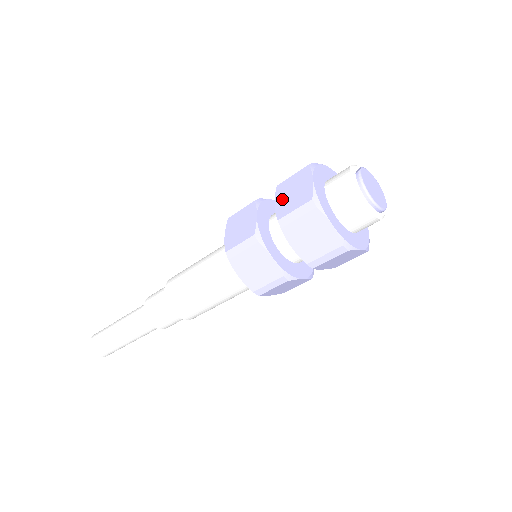
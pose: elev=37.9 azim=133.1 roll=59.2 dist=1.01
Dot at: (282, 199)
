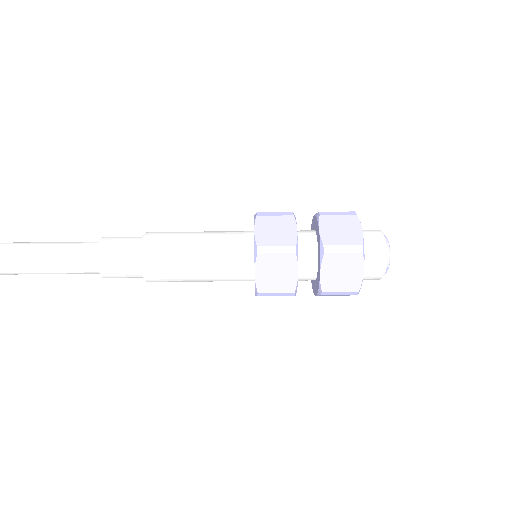
Dot at: occluded
